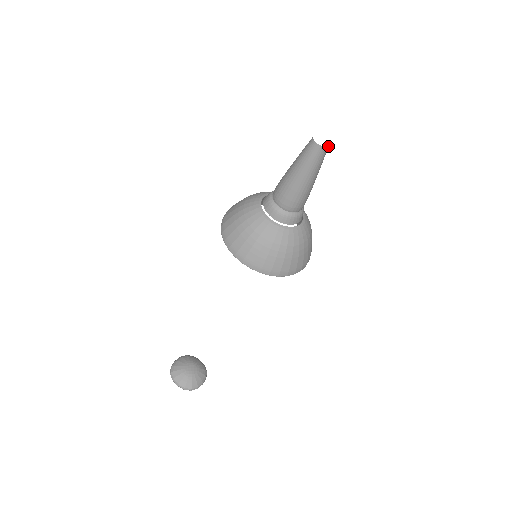
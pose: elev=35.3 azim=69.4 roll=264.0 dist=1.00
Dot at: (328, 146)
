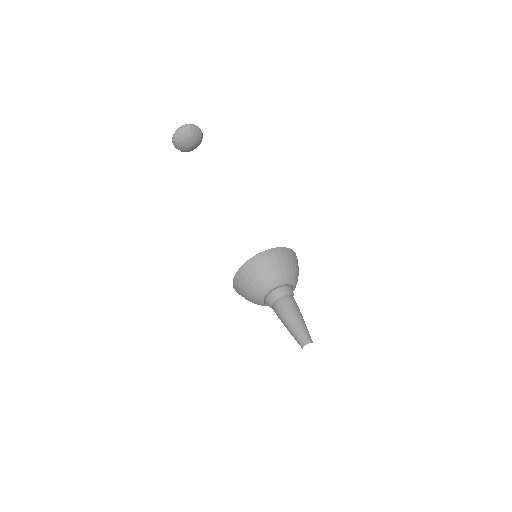
Dot at: occluded
